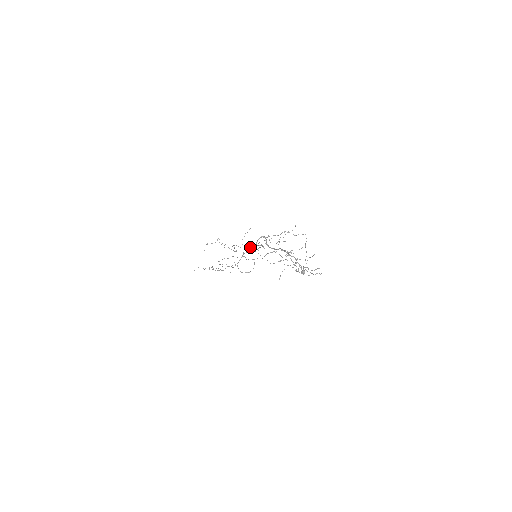
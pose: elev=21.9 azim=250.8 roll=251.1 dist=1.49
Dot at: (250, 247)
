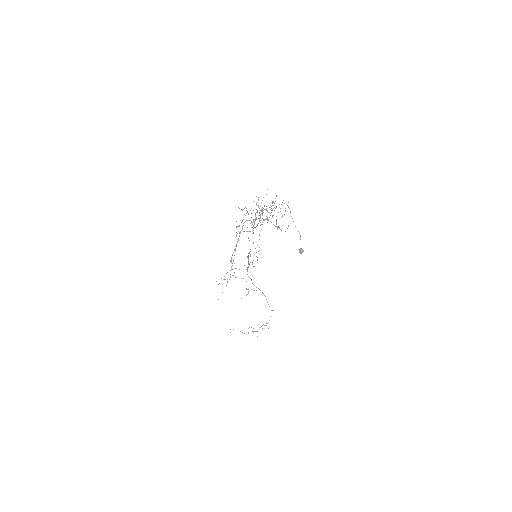
Dot at: occluded
